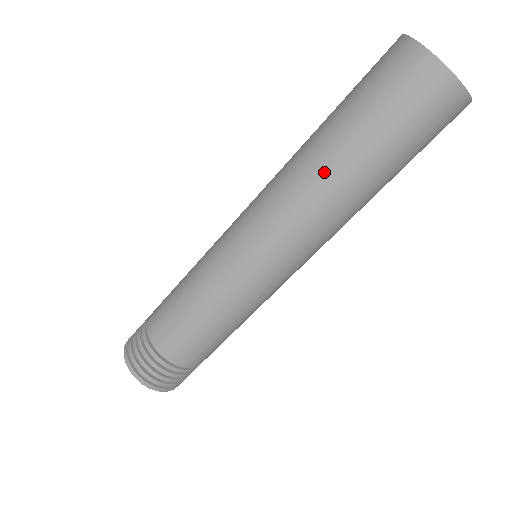
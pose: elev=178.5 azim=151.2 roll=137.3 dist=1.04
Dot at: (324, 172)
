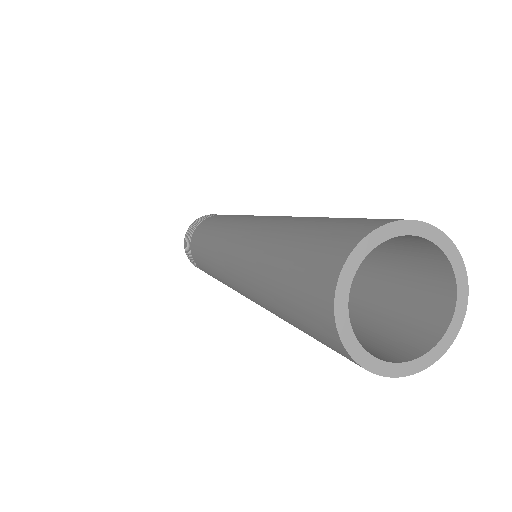
Dot at: (255, 284)
